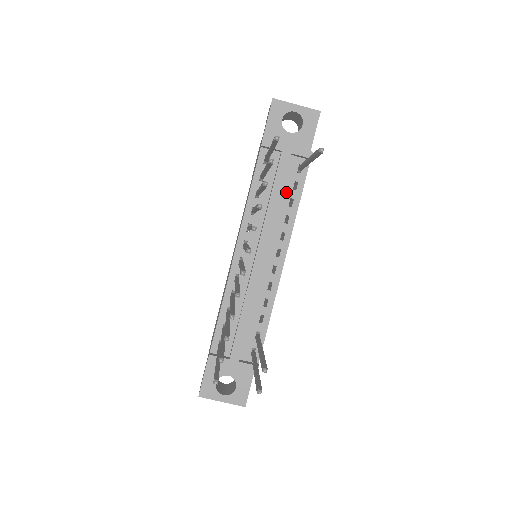
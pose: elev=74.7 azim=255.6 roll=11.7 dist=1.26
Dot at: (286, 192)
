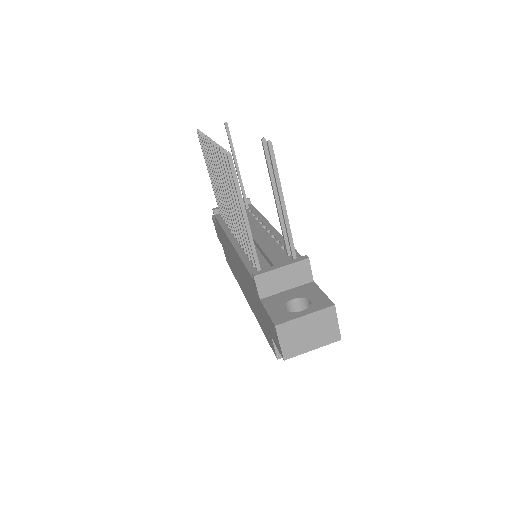
Dot at: occluded
